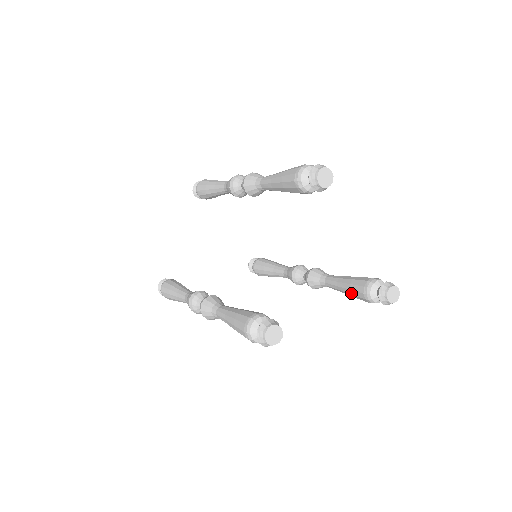
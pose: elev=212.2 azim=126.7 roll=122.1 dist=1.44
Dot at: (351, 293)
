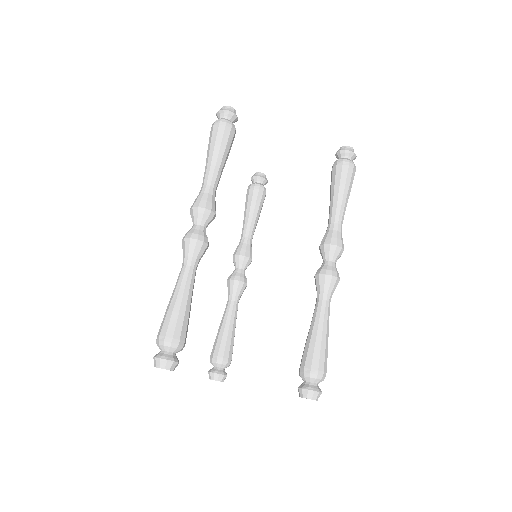
Dot at: occluded
